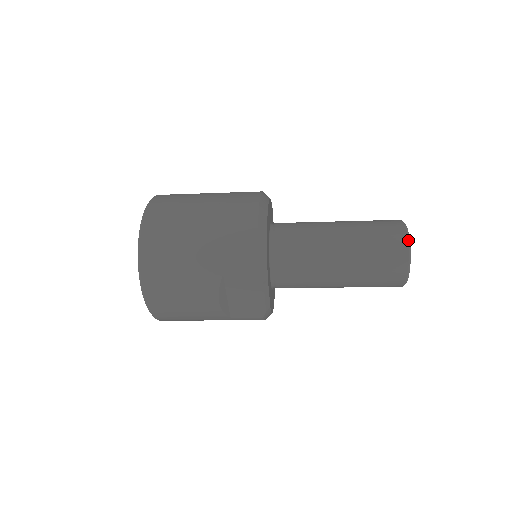
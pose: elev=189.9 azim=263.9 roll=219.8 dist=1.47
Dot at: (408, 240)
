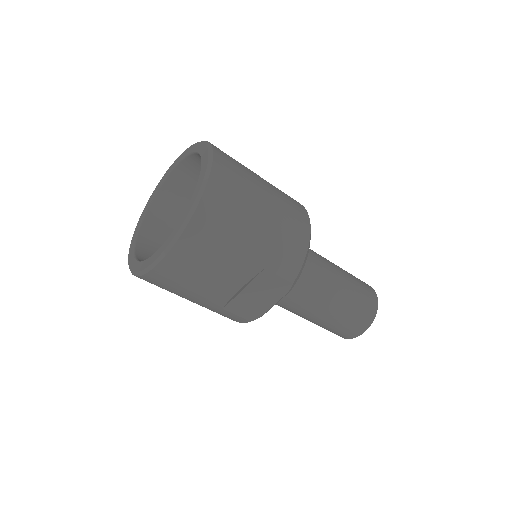
Dot at: occluded
